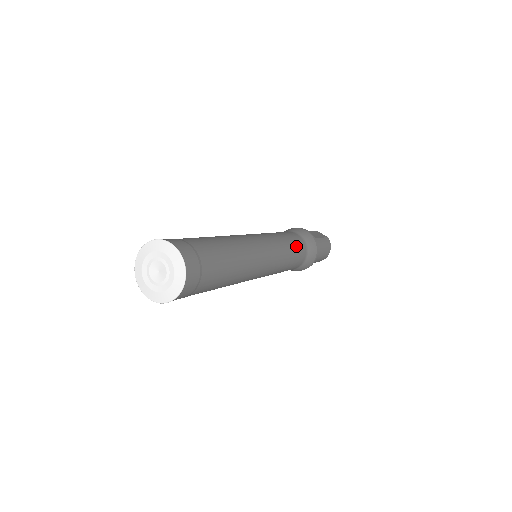
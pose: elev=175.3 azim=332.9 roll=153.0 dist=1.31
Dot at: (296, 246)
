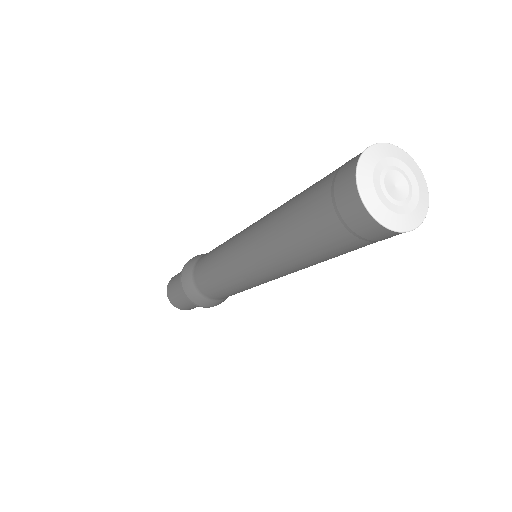
Dot at: occluded
